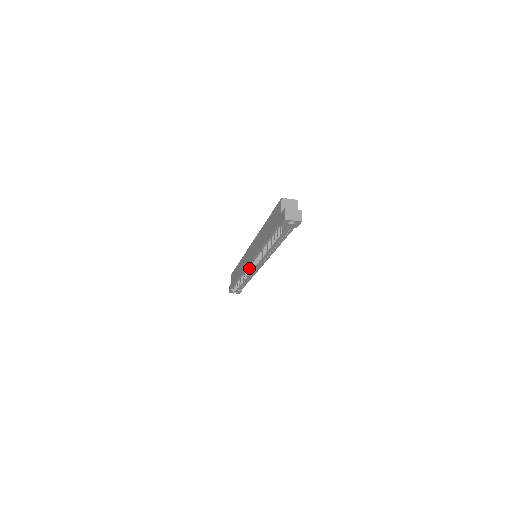
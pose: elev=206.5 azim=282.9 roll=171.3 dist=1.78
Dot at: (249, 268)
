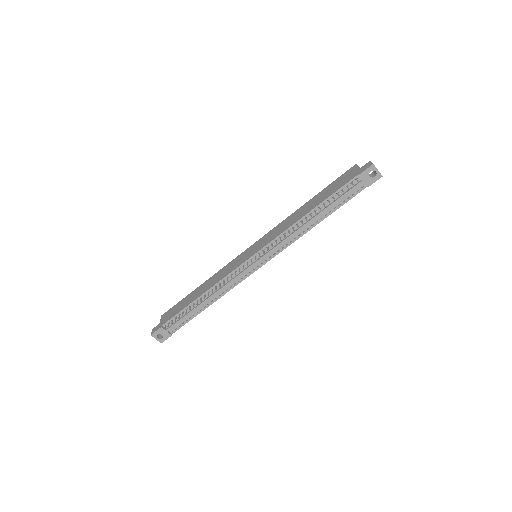
Dot at: (243, 265)
